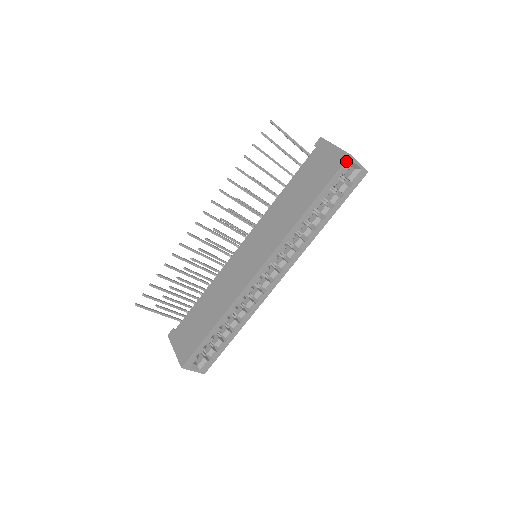
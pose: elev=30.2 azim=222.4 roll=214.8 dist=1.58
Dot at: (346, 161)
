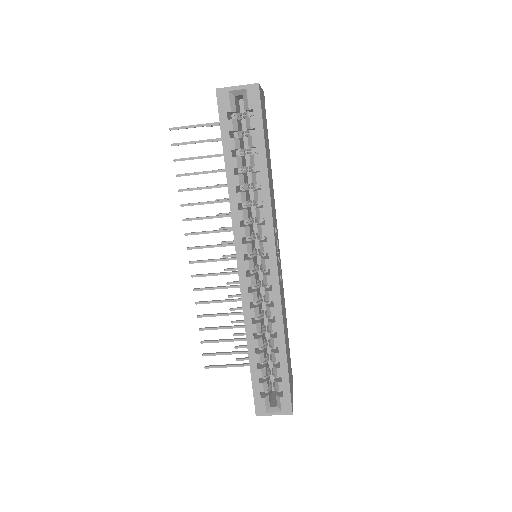
Dot at: (218, 99)
